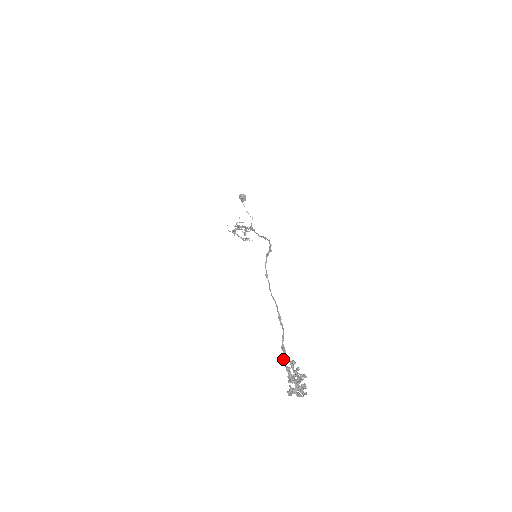
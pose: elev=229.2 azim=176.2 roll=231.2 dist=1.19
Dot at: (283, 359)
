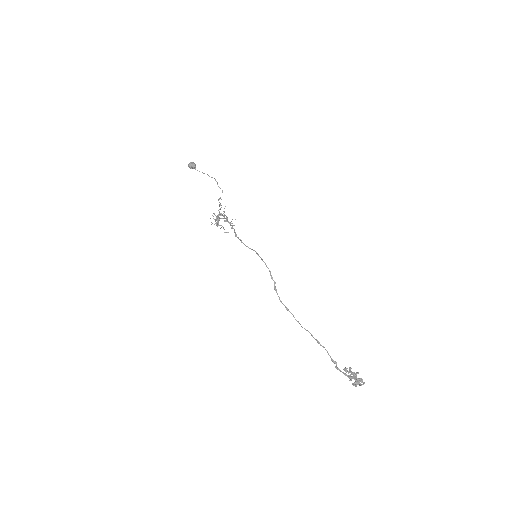
Dot at: (338, 369)
